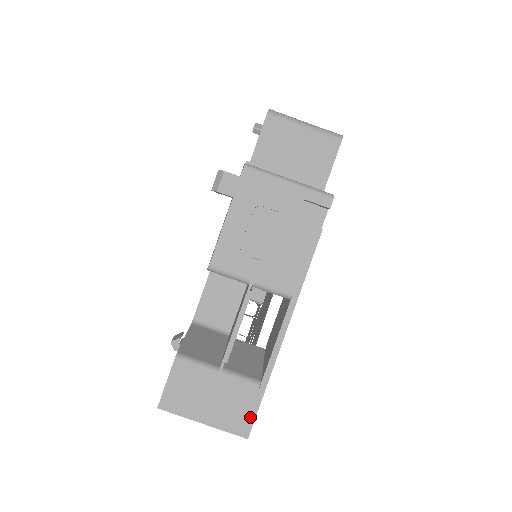
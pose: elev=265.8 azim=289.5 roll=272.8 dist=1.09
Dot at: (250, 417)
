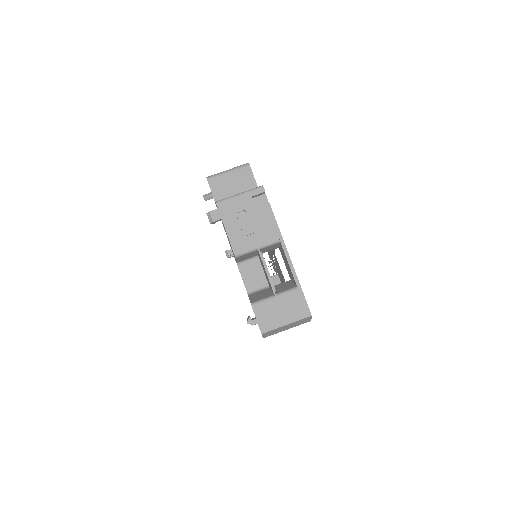
Dot at: (305, 305)
